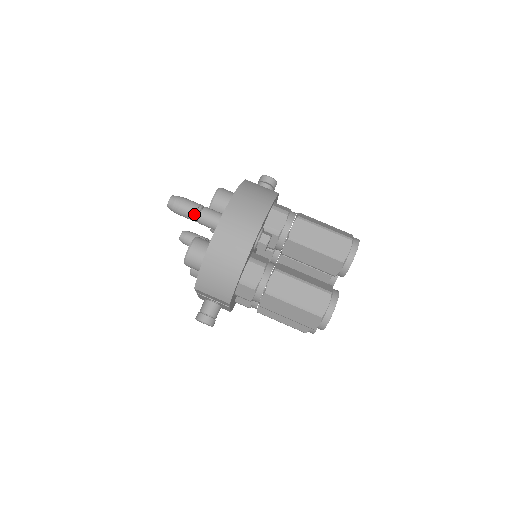
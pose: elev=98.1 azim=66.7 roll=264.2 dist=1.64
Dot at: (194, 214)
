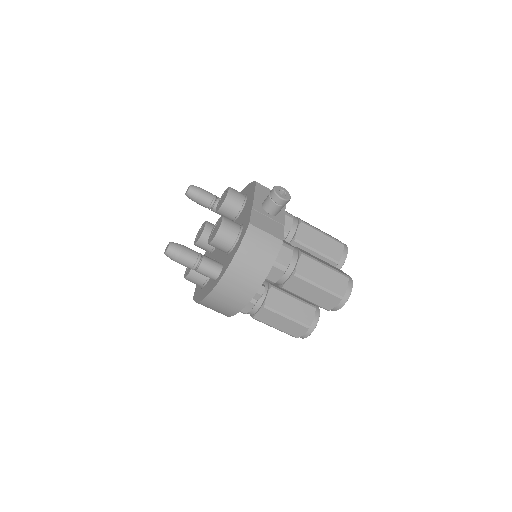
Dot at: occluded
